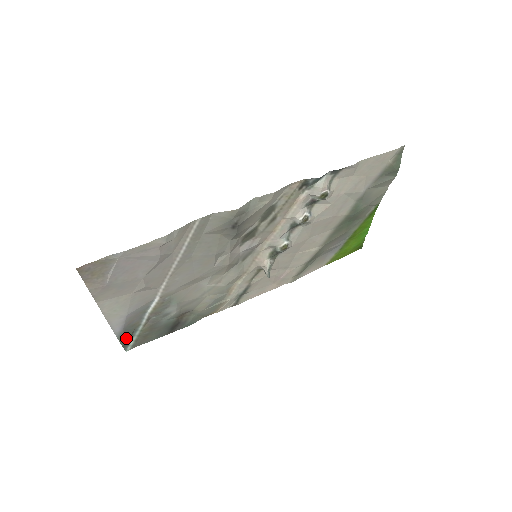
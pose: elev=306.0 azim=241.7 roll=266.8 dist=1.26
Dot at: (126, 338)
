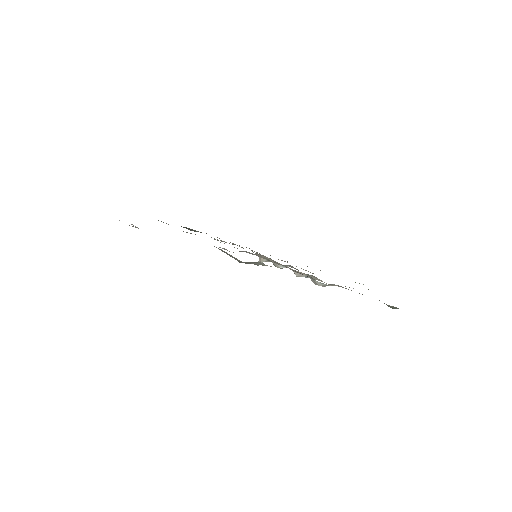
Dot at: occluded
